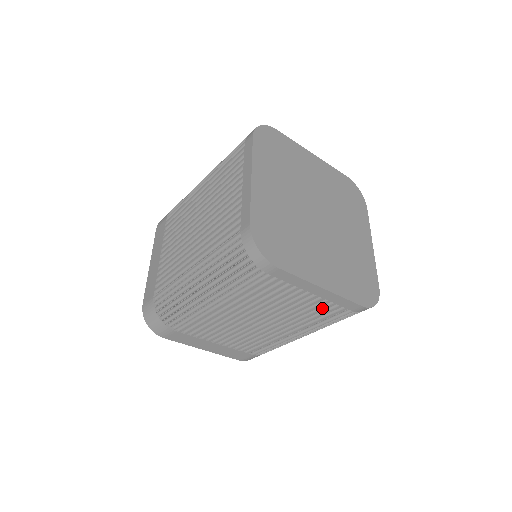
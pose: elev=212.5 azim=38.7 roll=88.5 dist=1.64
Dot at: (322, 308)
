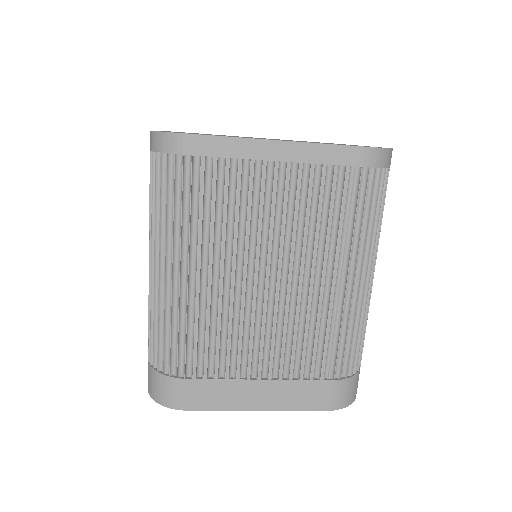
Dot at: (319, 189)
